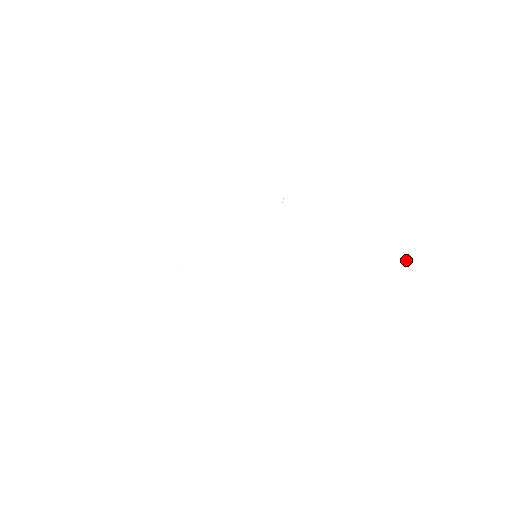
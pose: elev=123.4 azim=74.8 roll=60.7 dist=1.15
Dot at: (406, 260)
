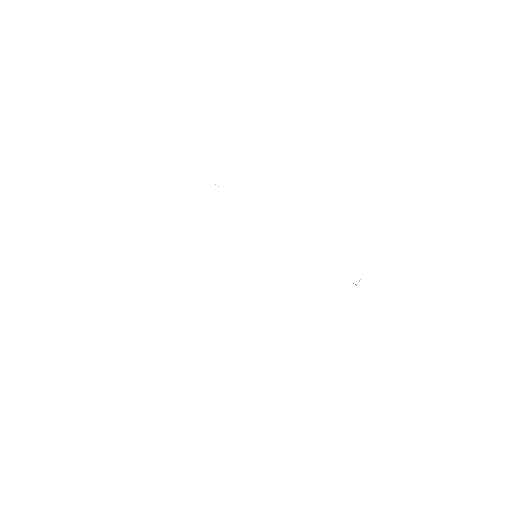
Dot at: (359, 281)
